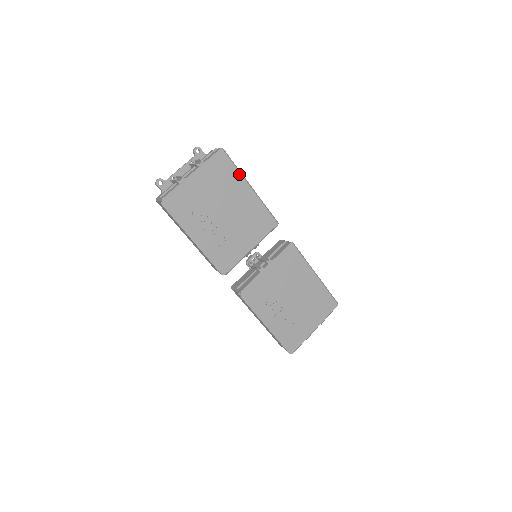
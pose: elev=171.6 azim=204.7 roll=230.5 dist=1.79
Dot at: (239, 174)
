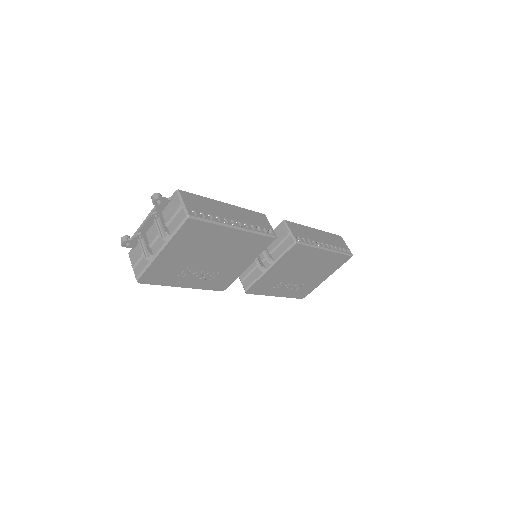
Dot at: (217, 226)
